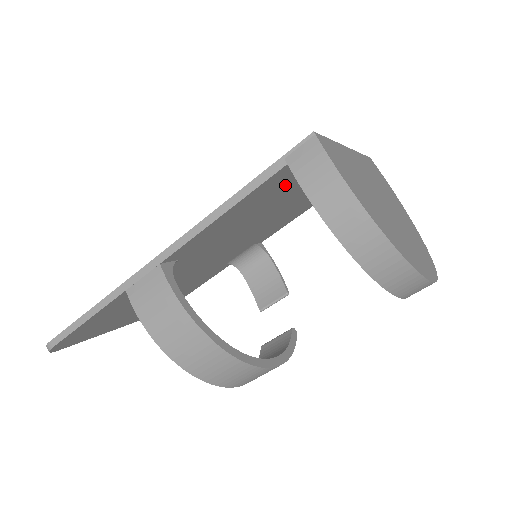
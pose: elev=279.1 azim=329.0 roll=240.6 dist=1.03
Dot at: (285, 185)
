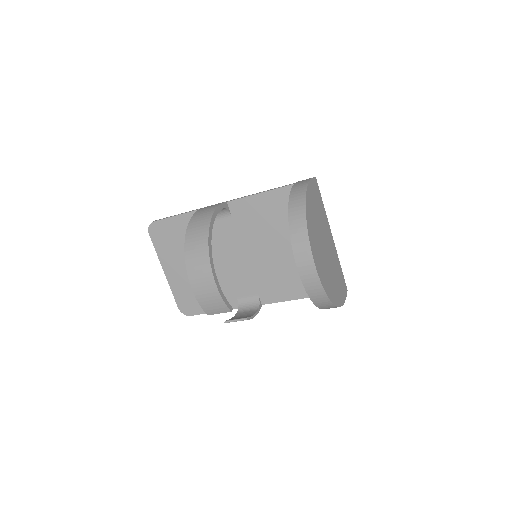
Dot at: occluded
